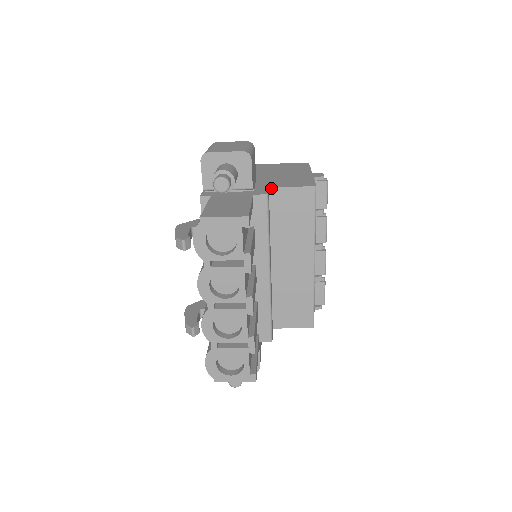
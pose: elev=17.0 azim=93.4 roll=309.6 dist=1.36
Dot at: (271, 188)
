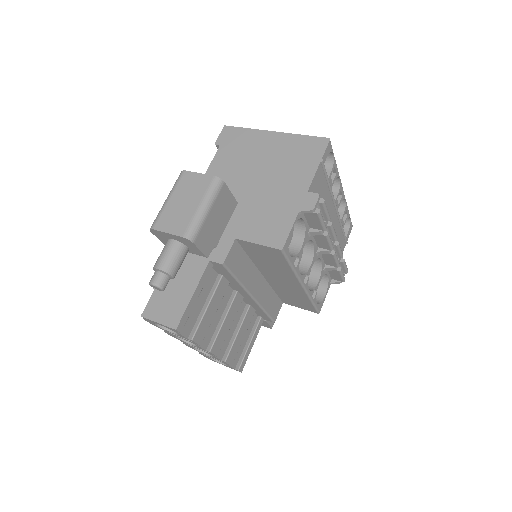
Dot at: (238, 239)
